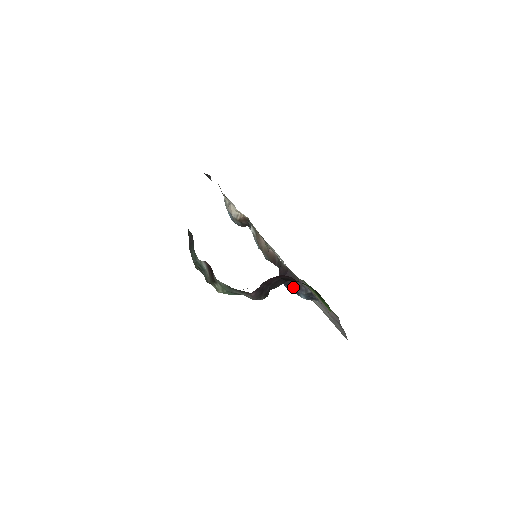
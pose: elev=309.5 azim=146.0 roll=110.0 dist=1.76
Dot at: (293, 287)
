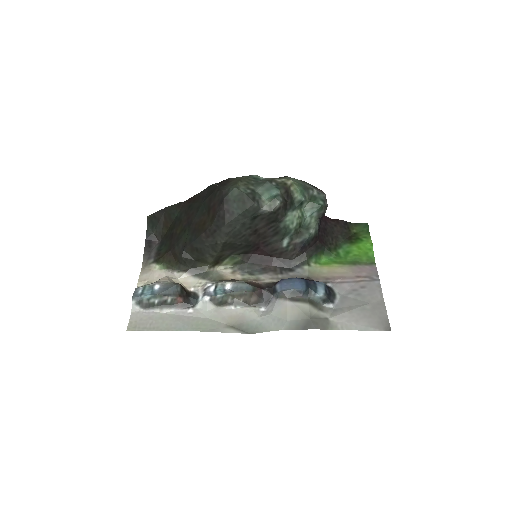
Dot at: (308, 279)
